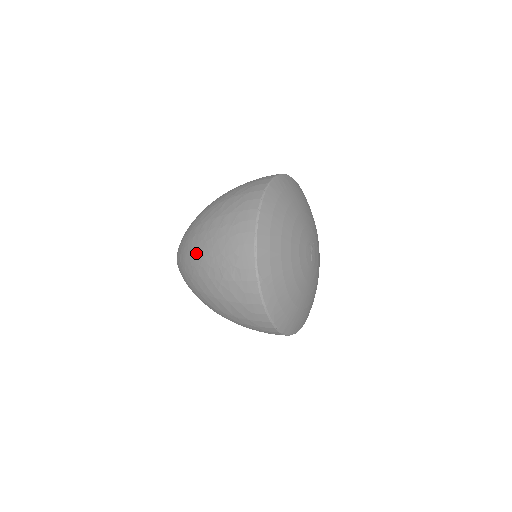
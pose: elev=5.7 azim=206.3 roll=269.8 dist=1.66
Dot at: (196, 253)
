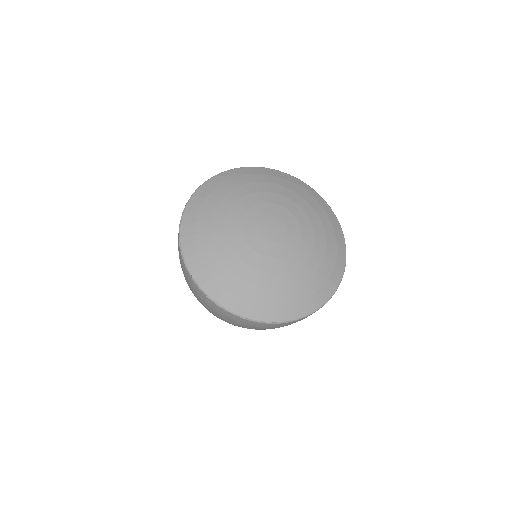
Dot at: occluded
